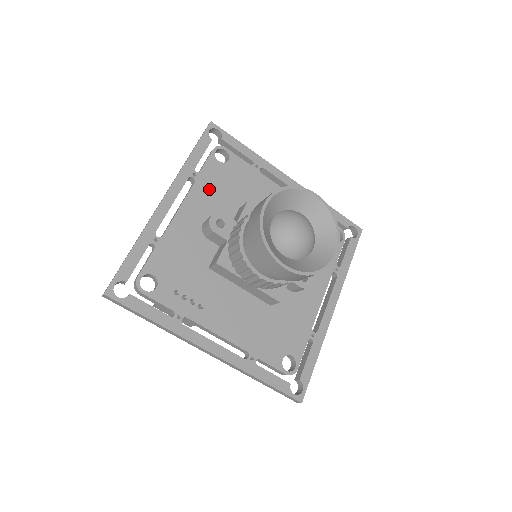
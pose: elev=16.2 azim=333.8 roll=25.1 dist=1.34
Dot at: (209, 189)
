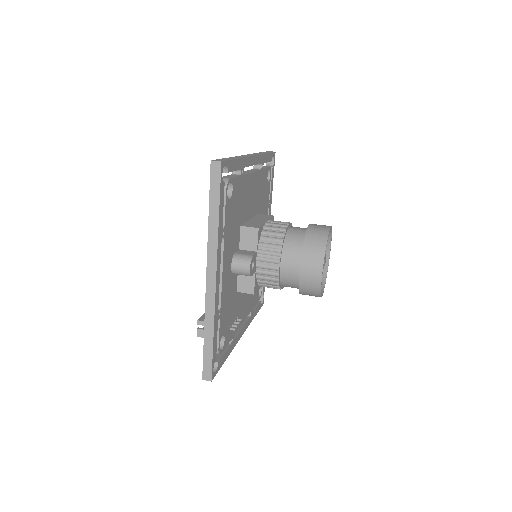
Dot at: (229, 234)
